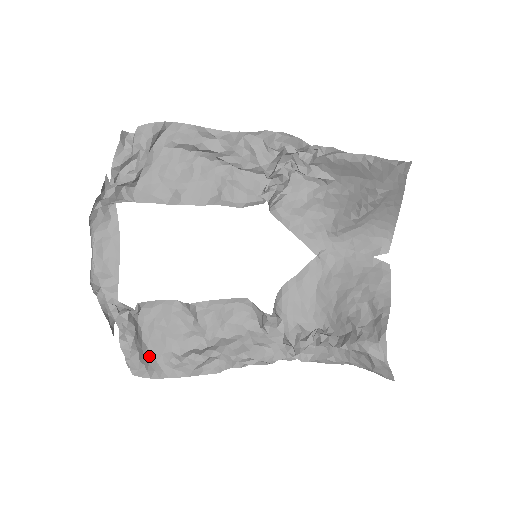
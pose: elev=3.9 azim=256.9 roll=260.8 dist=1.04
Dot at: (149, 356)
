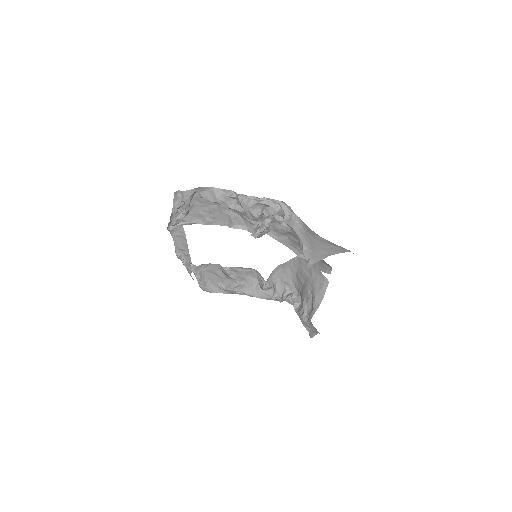
Dot at: (210, 284)
